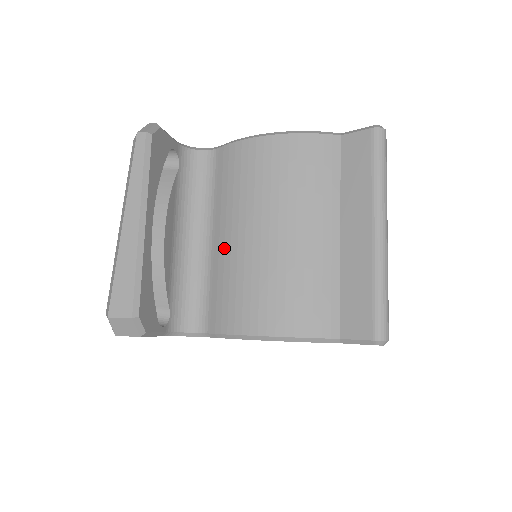
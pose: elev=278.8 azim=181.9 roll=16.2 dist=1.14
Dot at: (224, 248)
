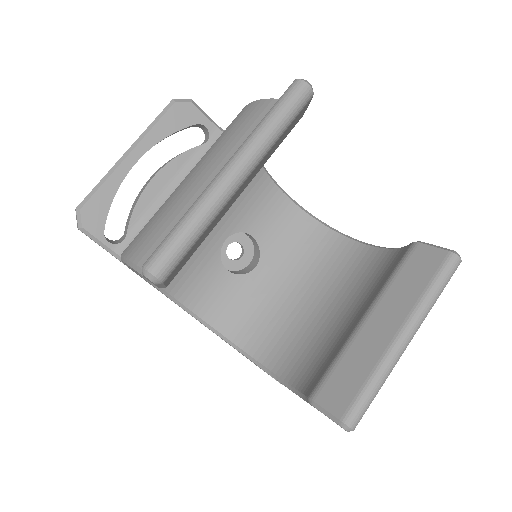
Dot at: occluded
